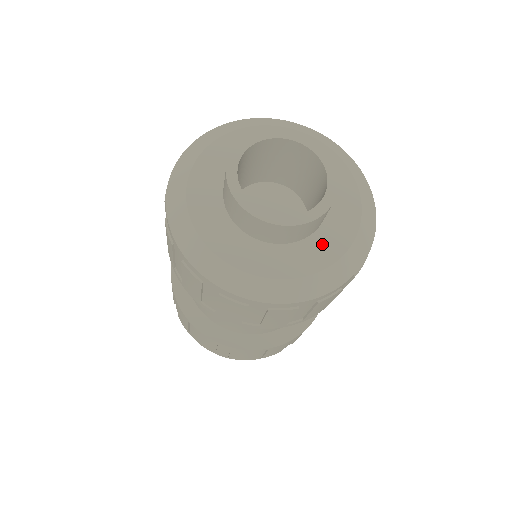
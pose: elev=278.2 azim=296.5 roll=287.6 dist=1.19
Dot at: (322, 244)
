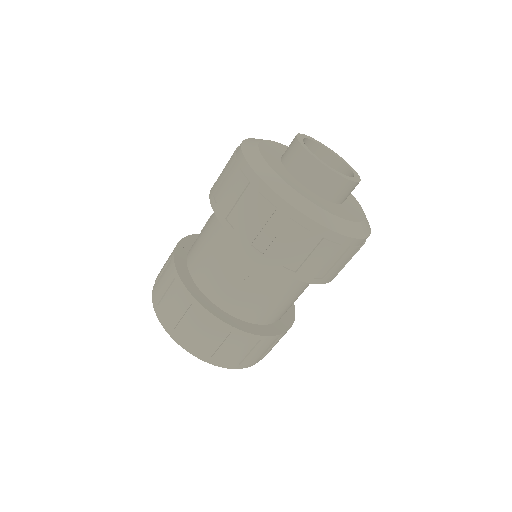
Dot at: (349, 211)
